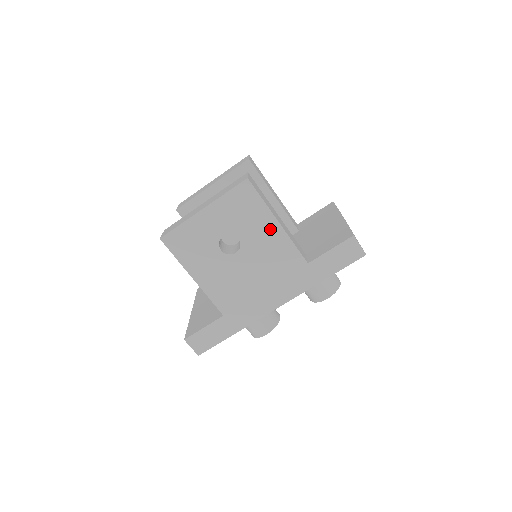
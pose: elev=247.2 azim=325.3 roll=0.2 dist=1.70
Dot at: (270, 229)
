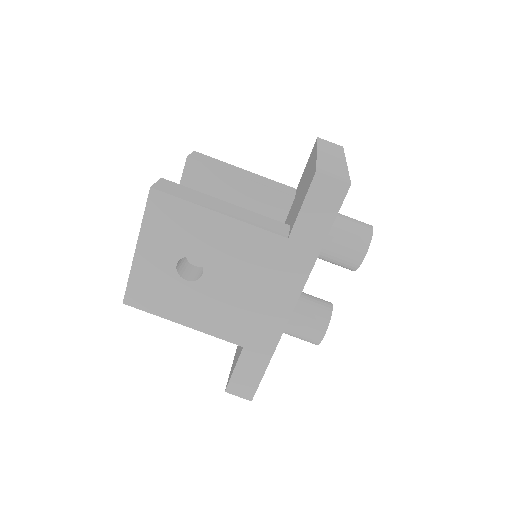
Dot at: (216, 226)
